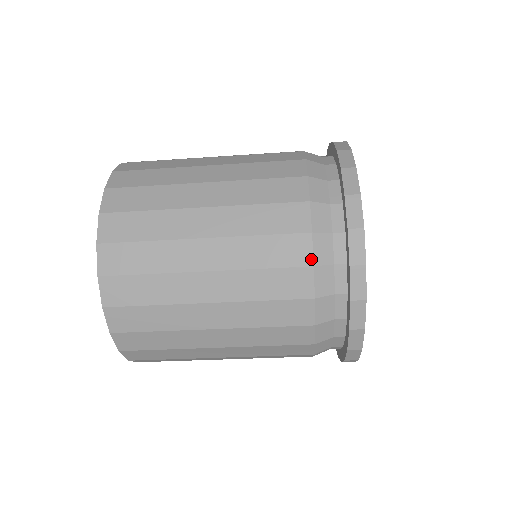
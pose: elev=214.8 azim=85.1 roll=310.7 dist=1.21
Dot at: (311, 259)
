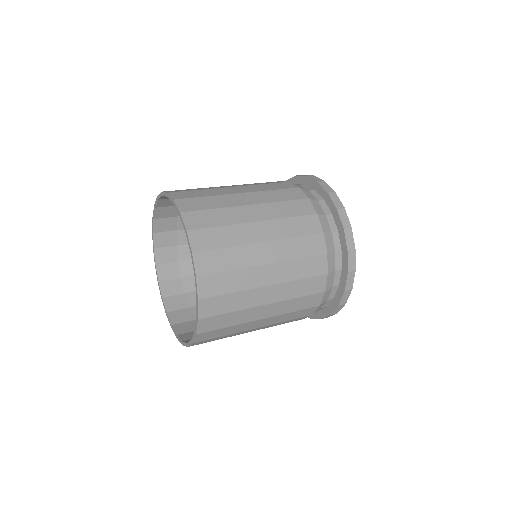
Dot at: (320, 303)
